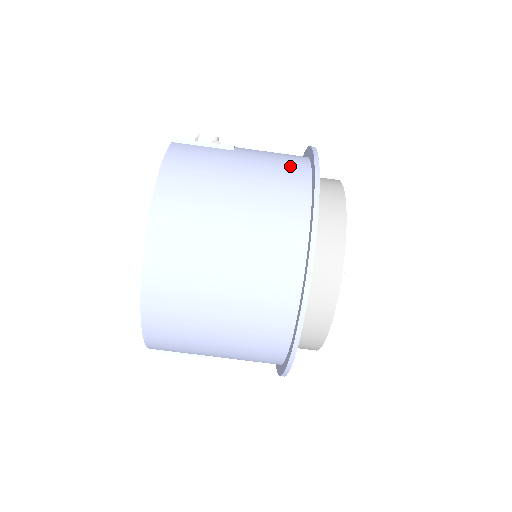
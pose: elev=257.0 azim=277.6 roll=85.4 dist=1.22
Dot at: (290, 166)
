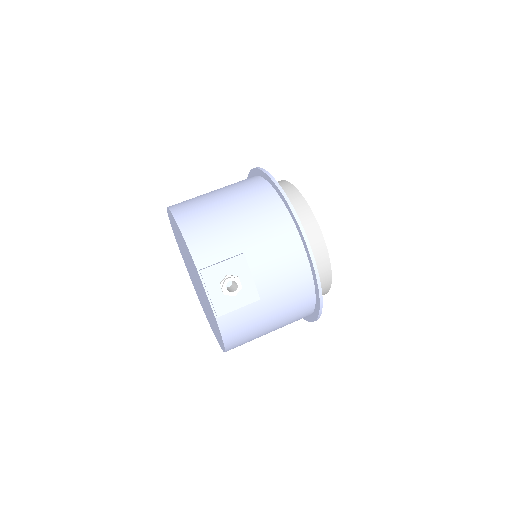
Dot at: occluded
